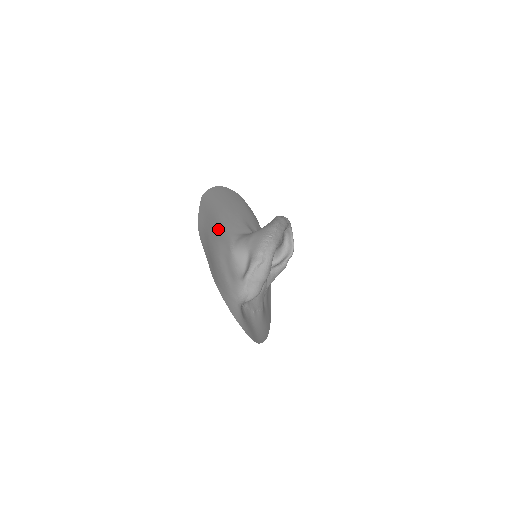
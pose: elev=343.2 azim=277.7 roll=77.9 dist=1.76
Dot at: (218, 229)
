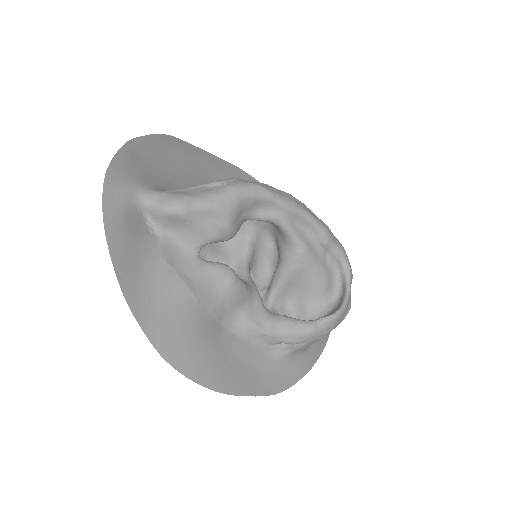
Dot at: occluded
